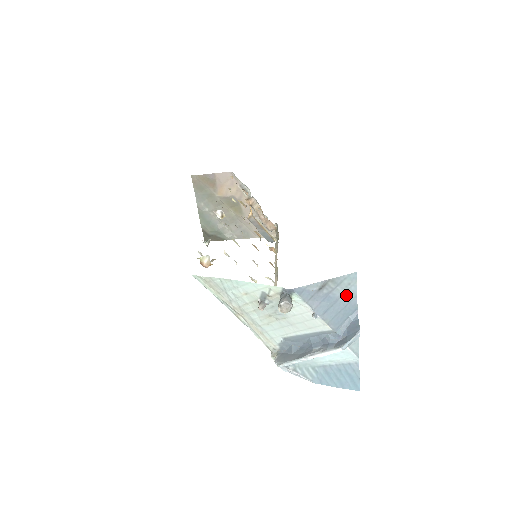
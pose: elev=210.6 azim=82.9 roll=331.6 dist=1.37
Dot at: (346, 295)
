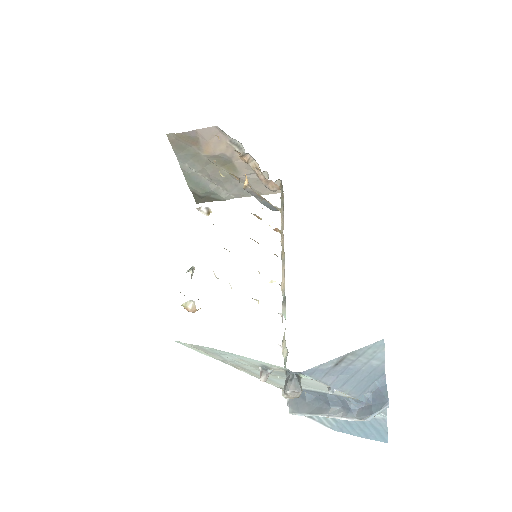
Dot at: (370, 363)
